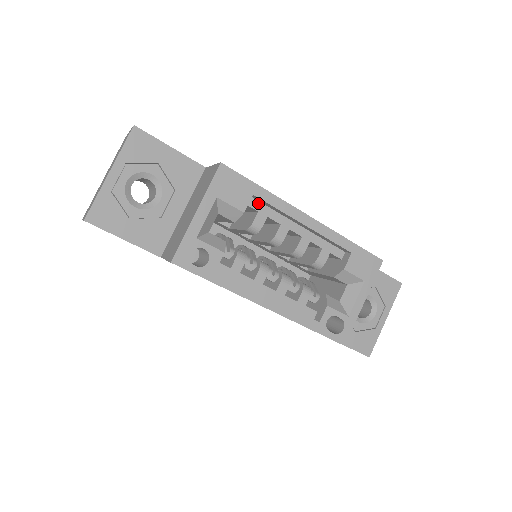
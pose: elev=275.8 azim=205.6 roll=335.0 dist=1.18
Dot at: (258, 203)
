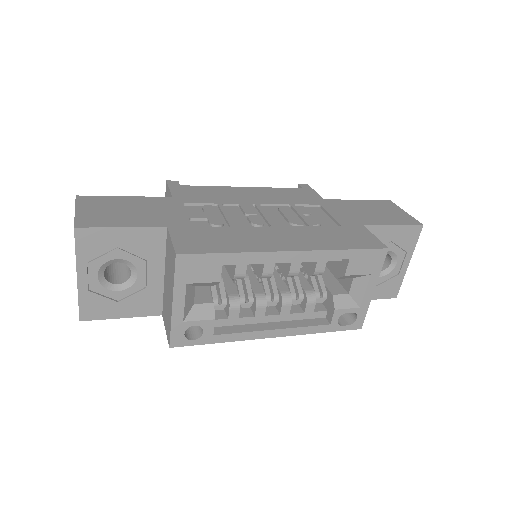
Dot at: occluded
